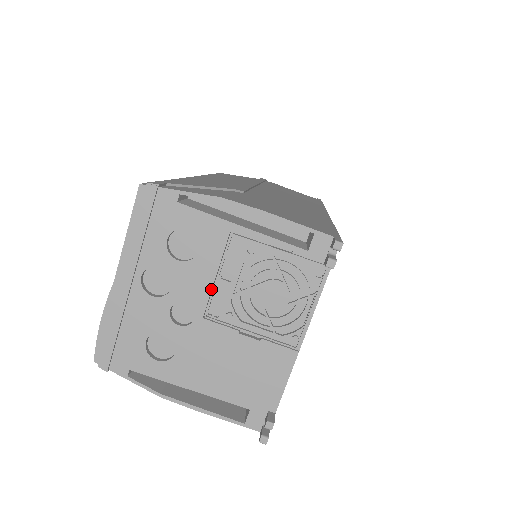
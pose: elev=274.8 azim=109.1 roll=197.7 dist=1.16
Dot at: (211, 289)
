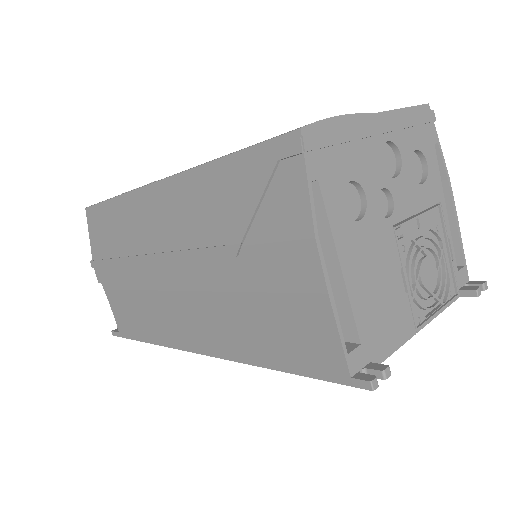
Dot at: occluded
